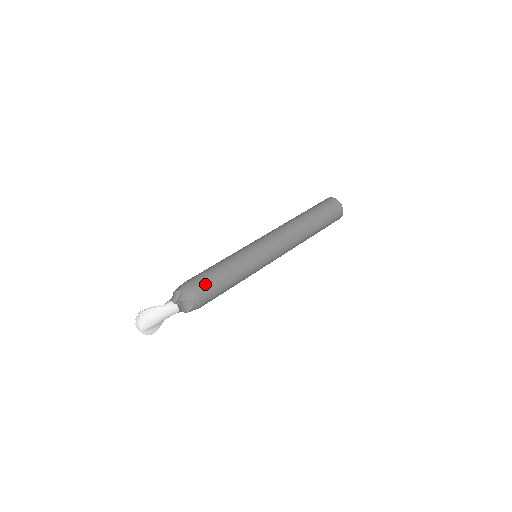
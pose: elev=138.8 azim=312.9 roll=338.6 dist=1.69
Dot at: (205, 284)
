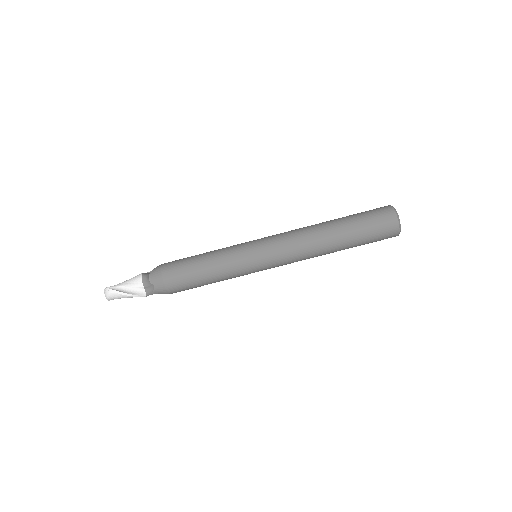
Dot at: (181, 288)
